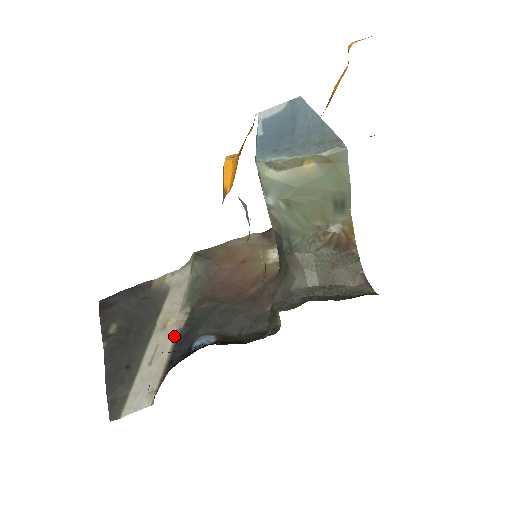
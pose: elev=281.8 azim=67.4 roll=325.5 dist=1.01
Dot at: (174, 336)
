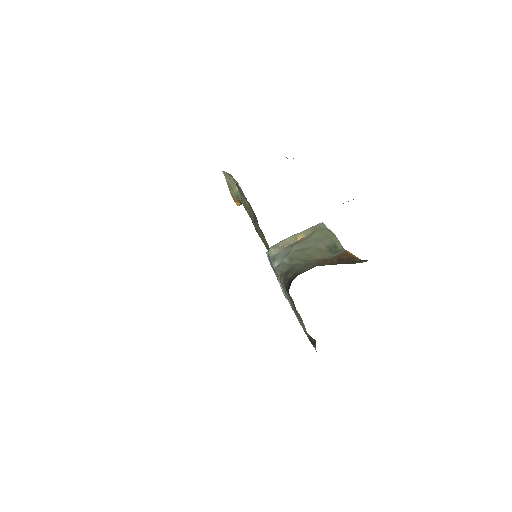
Dot at: occluded
